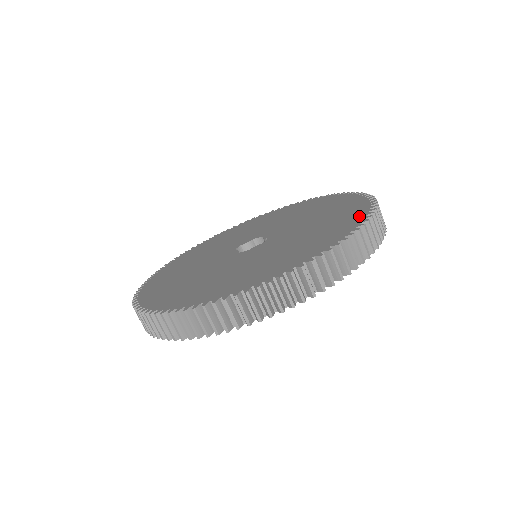
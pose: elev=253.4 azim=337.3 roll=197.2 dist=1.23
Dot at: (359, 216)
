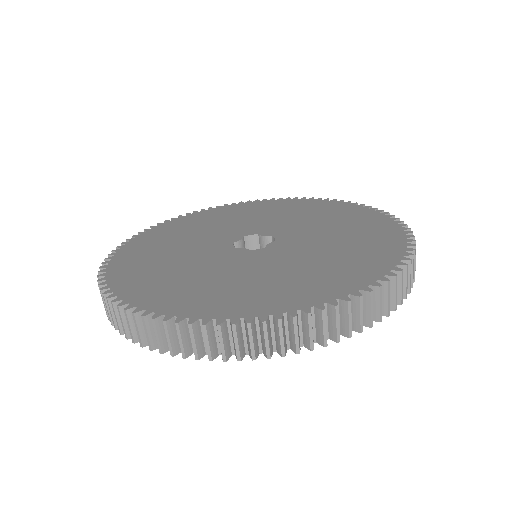
Dot at: (286, 305)
